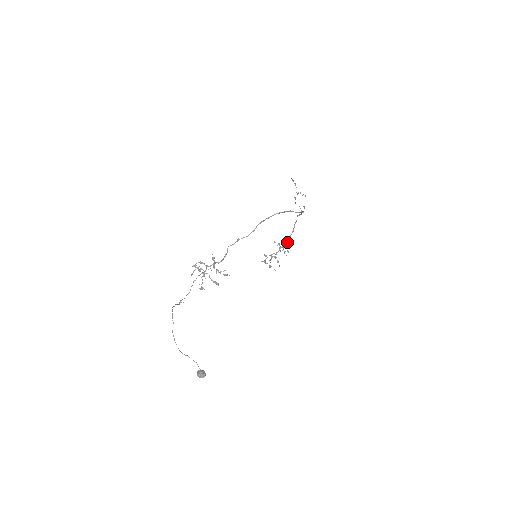
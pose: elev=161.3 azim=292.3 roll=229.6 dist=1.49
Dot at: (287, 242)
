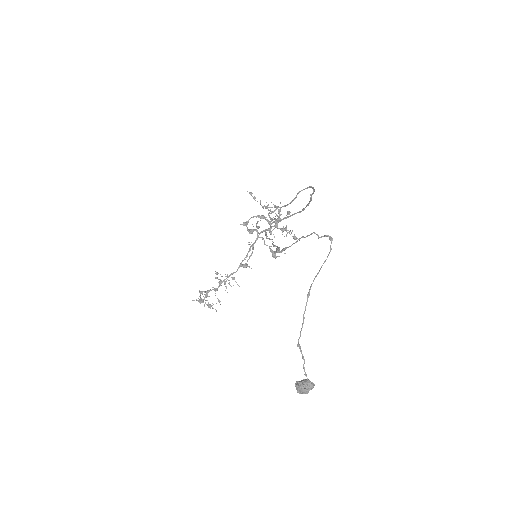
Dot at: (235, 272)
